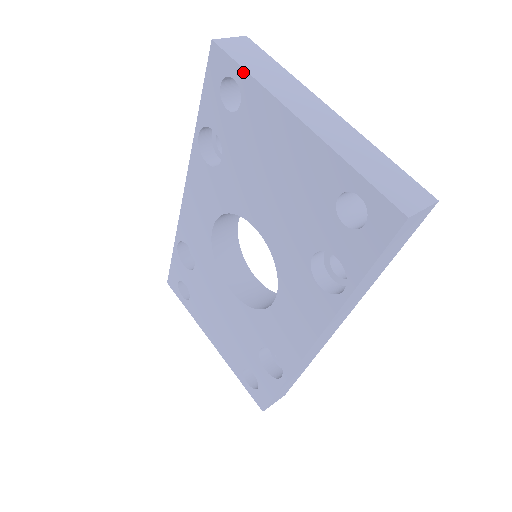
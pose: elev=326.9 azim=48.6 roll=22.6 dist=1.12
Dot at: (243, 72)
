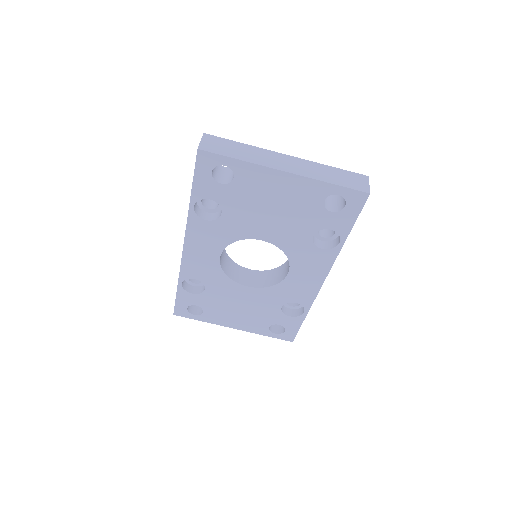
Dot at: (233, 160)
